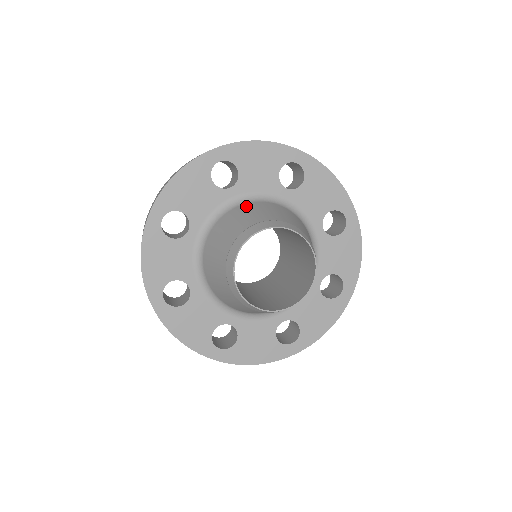
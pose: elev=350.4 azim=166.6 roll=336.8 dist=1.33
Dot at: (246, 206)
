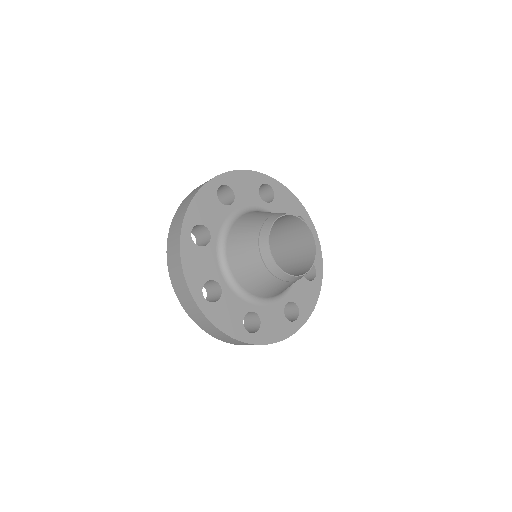
Dot at: (248, 214)
